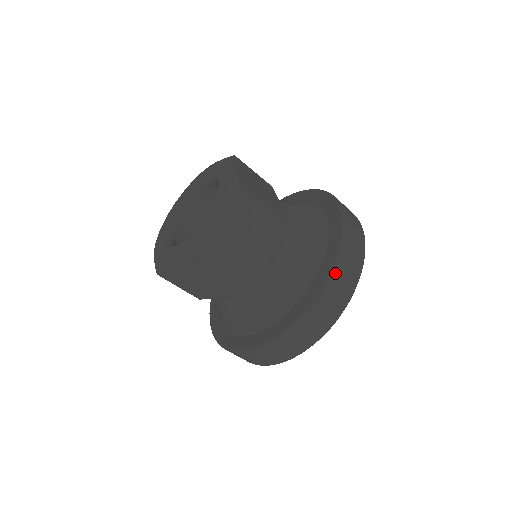
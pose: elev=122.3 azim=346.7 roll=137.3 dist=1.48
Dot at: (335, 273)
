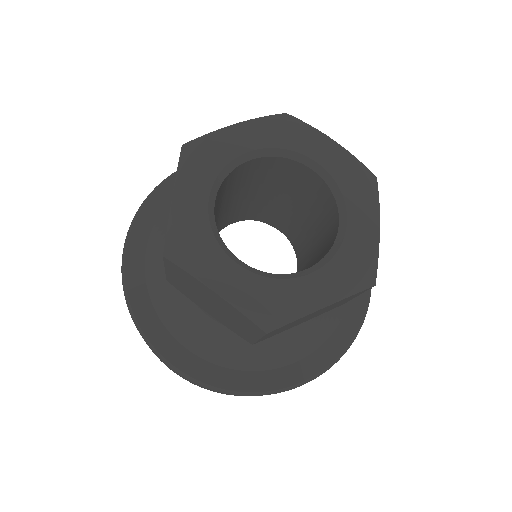
Dot at: occluded
